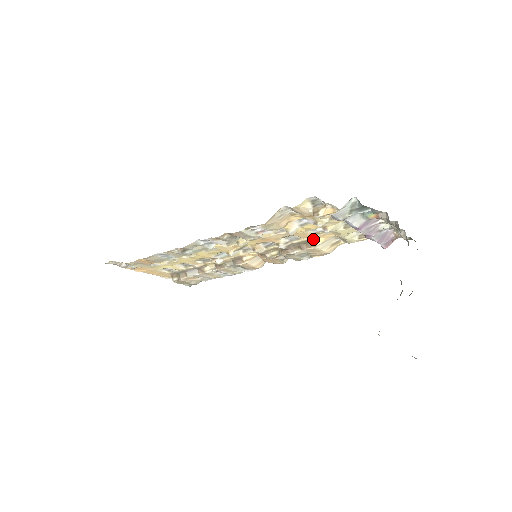
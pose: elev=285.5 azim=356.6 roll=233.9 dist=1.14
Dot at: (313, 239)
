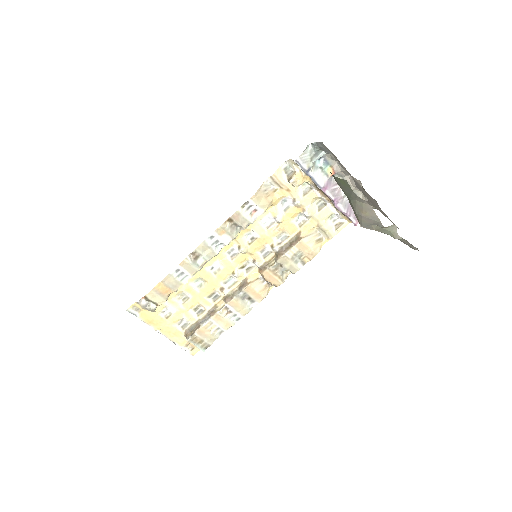
Dot at: (299, 233)
